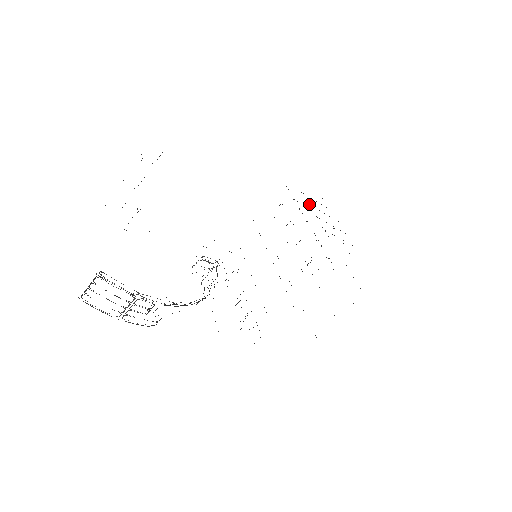
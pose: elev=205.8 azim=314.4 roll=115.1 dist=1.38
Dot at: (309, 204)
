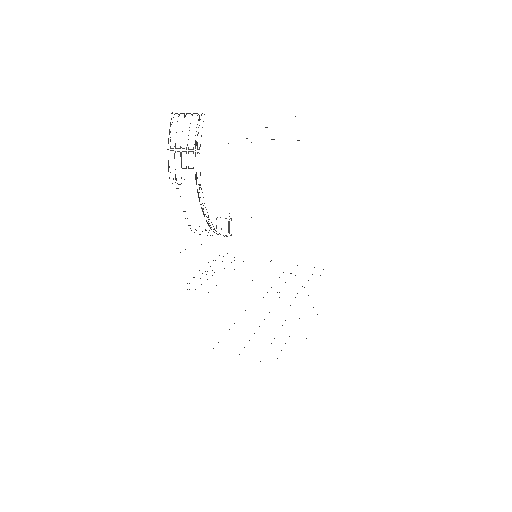
Dot at: occluded
